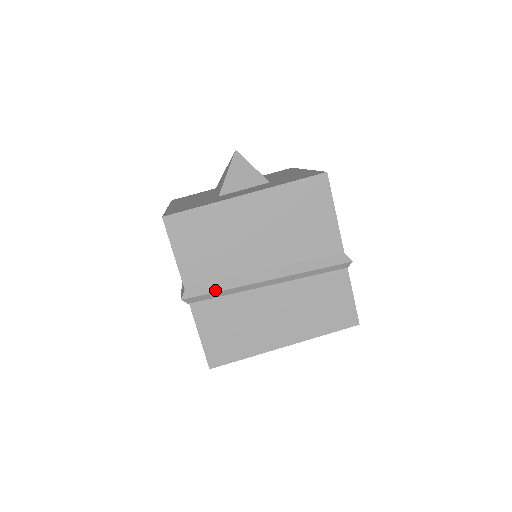
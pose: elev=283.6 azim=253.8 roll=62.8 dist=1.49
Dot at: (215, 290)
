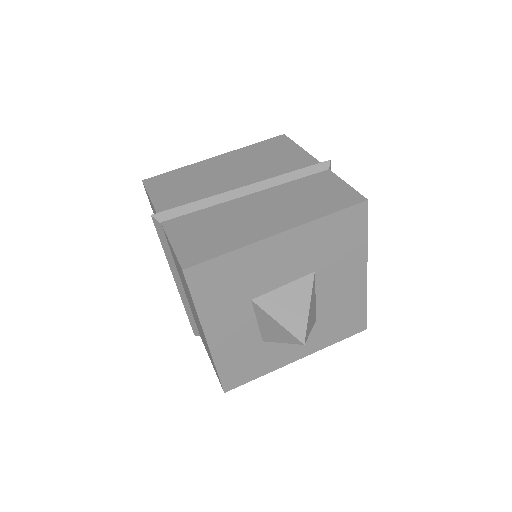
Dot at: (188, 204)
